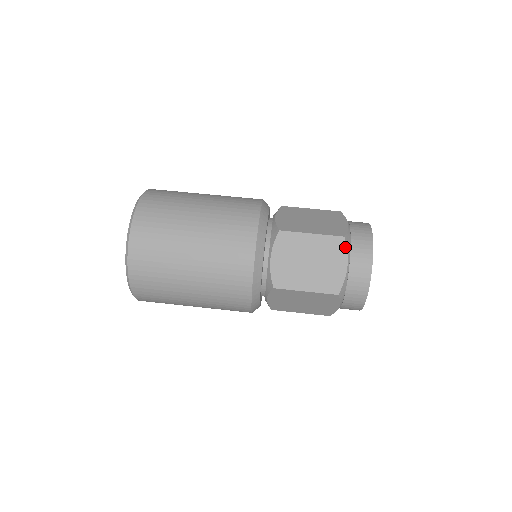
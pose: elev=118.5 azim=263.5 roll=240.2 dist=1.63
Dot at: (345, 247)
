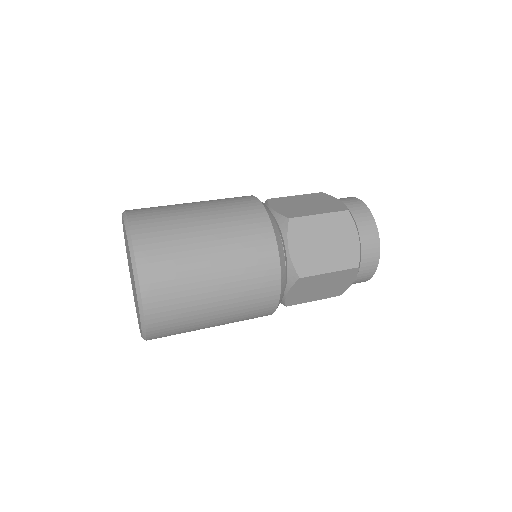
Dot at: (327, 195)
